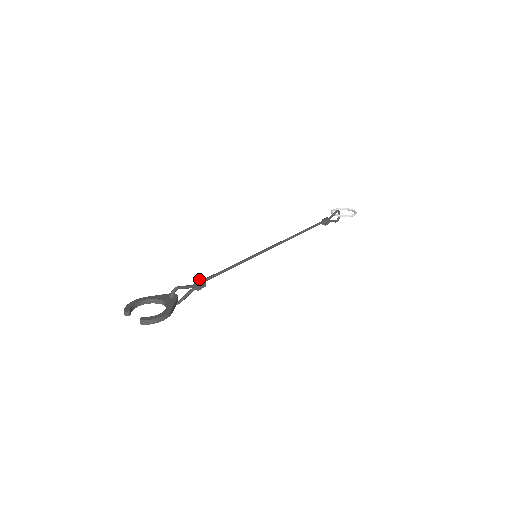
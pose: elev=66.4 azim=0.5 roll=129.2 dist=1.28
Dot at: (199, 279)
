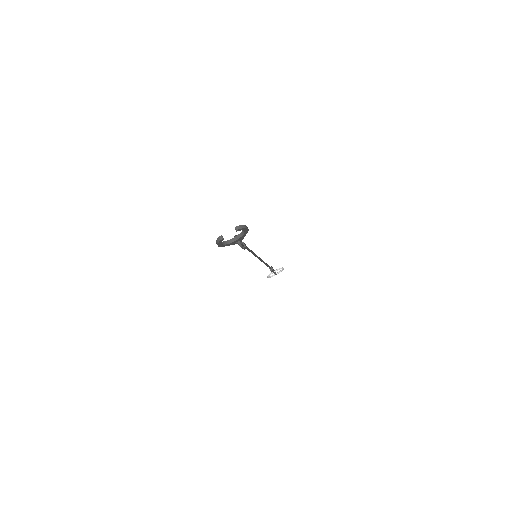
Dot at: occluded
